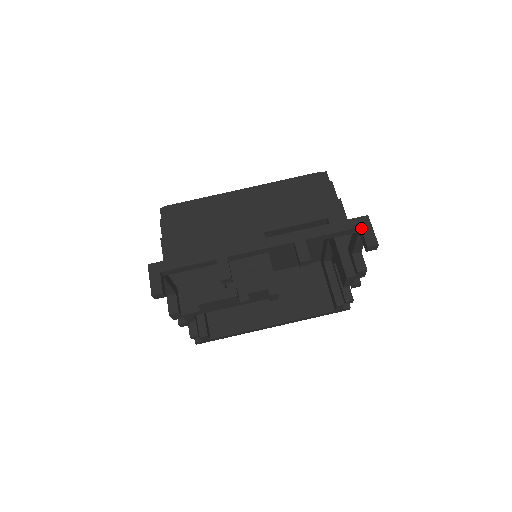
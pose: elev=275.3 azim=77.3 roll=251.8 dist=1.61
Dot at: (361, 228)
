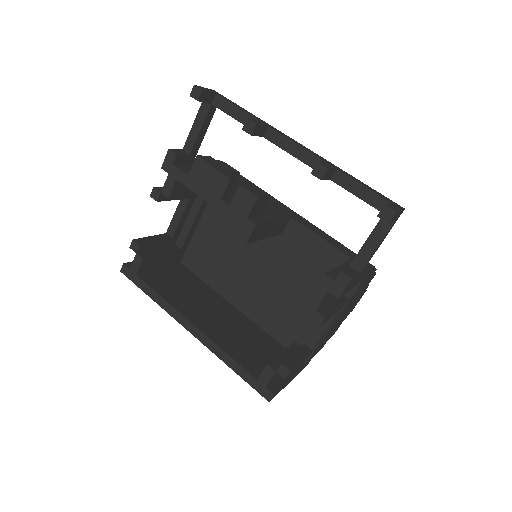
Dot at: (391, 203)
